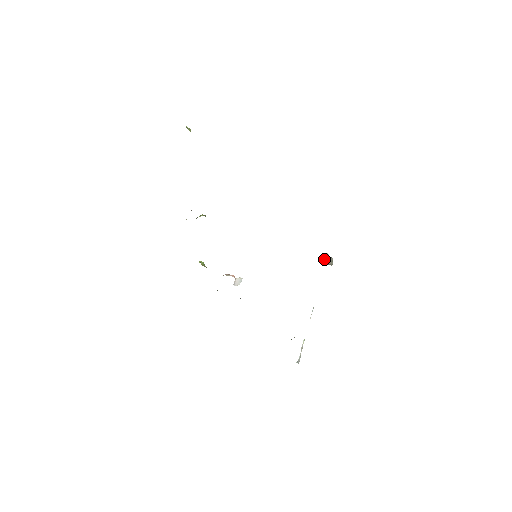
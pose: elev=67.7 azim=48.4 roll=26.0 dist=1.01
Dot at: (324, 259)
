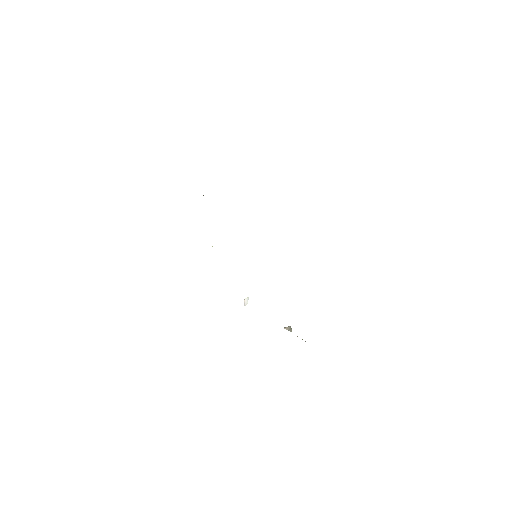
Dot at: (285, 328)
